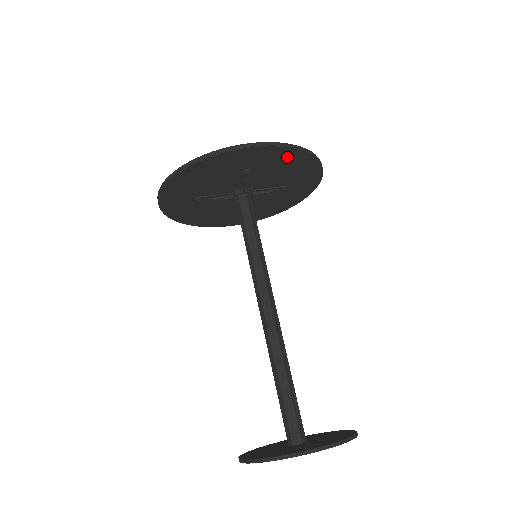
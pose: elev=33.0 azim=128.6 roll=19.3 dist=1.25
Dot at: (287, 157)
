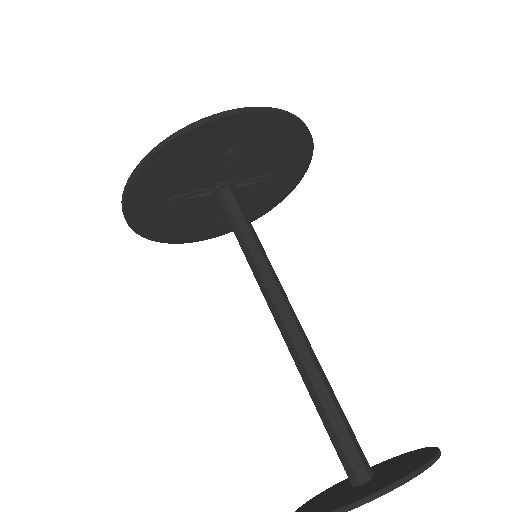
Dot at: (276, 128)
